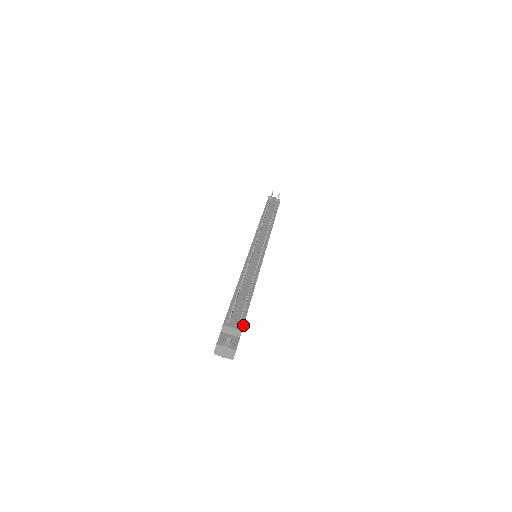
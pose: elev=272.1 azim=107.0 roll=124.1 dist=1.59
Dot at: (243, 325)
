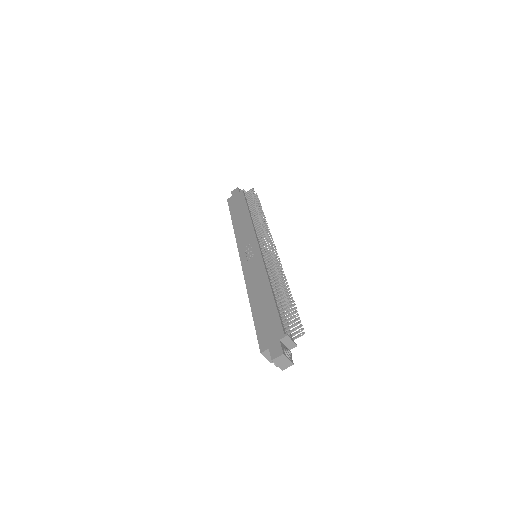
Dot at: occluded
